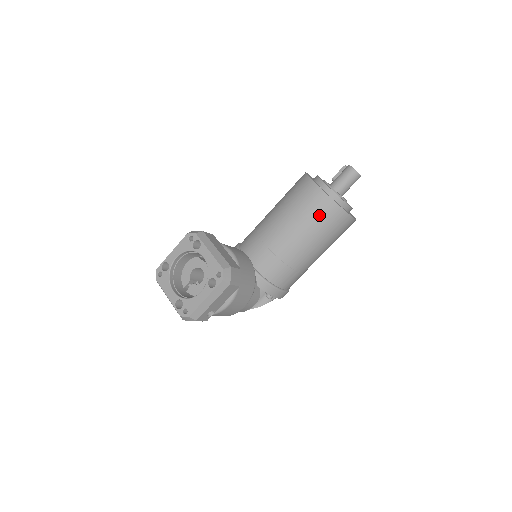
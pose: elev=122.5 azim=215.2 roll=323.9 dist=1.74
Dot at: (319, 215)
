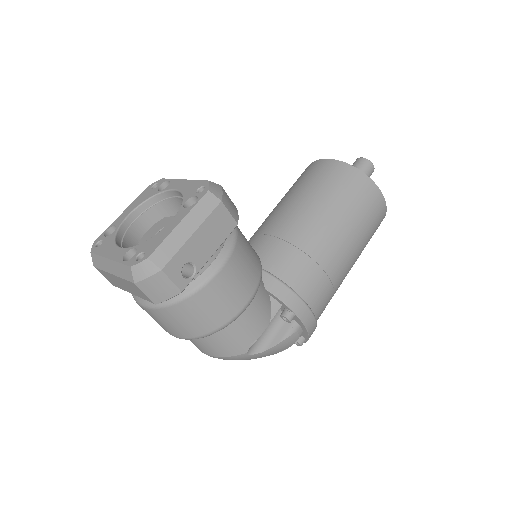
Dot at: (336, 183)
